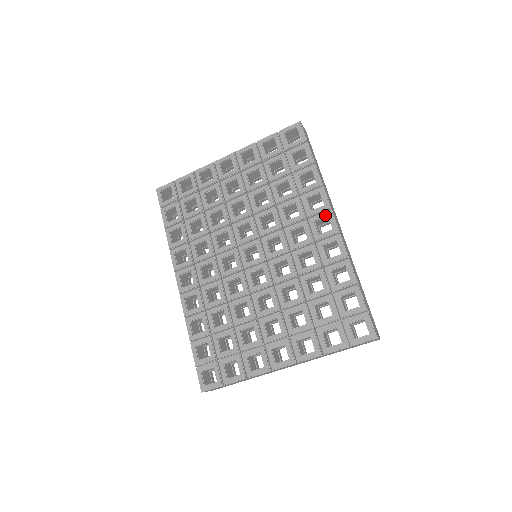
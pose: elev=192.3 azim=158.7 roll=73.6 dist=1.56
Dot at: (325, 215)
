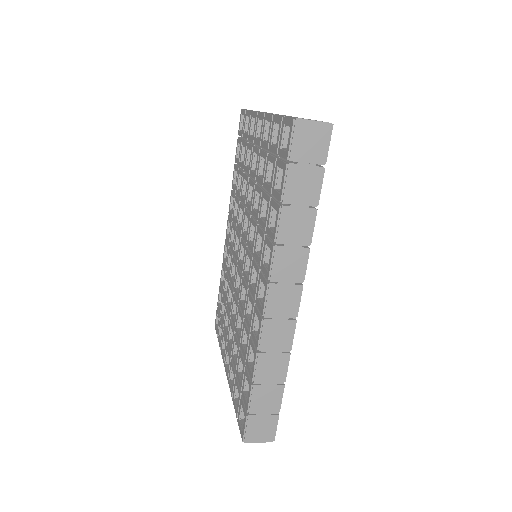
Dot at: (264, 283)
